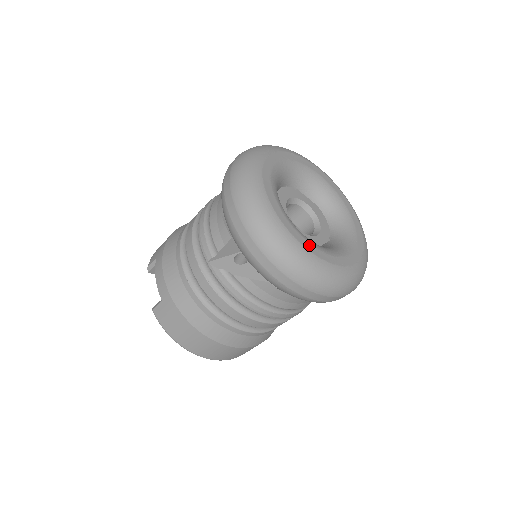
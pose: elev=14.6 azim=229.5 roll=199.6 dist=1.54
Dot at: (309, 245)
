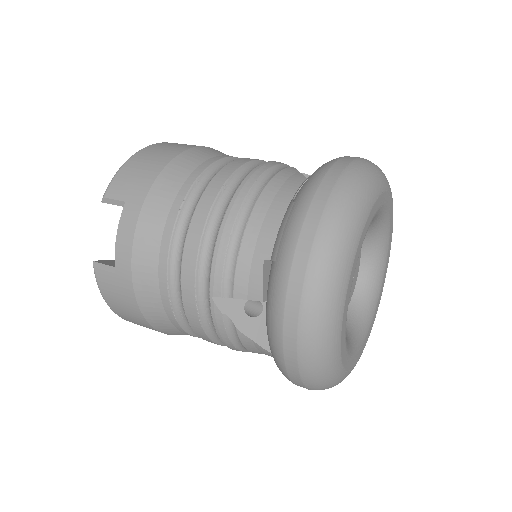
Dot at: (346, 358)
